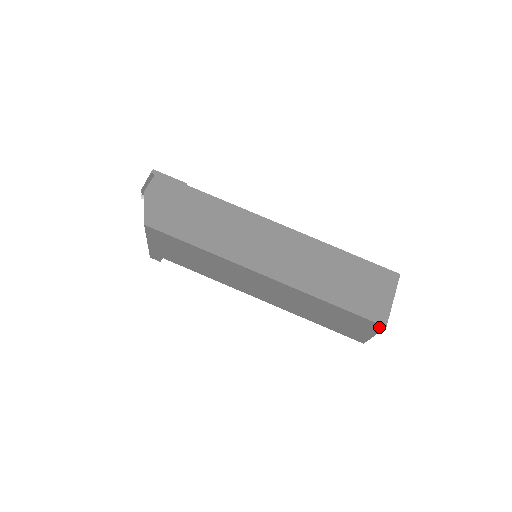
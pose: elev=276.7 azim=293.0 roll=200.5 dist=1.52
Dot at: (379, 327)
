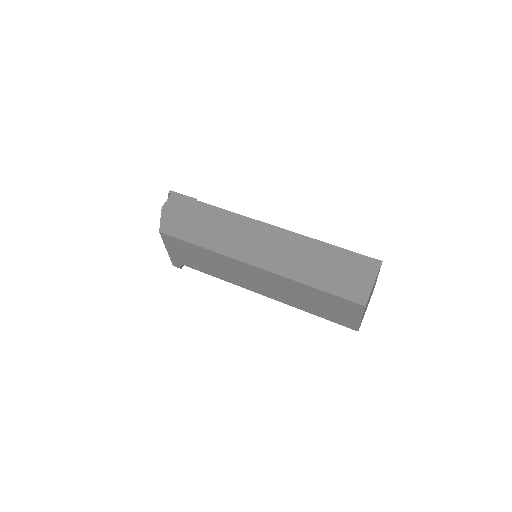
Dot at: (360, 308)
